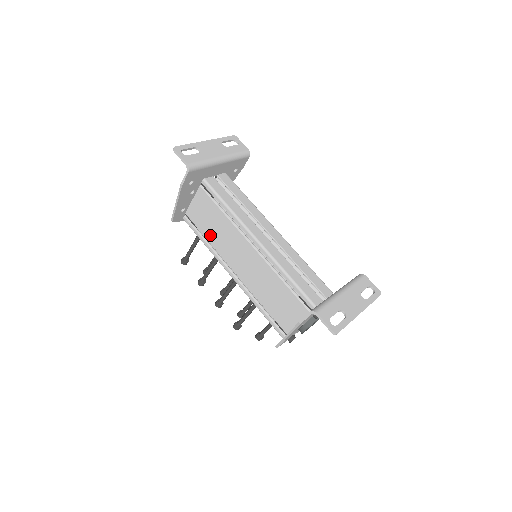
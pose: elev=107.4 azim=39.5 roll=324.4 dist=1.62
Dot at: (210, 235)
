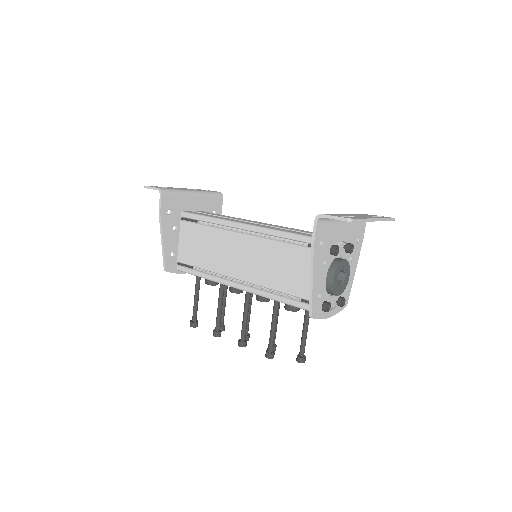
Dot at: (205, 262)
